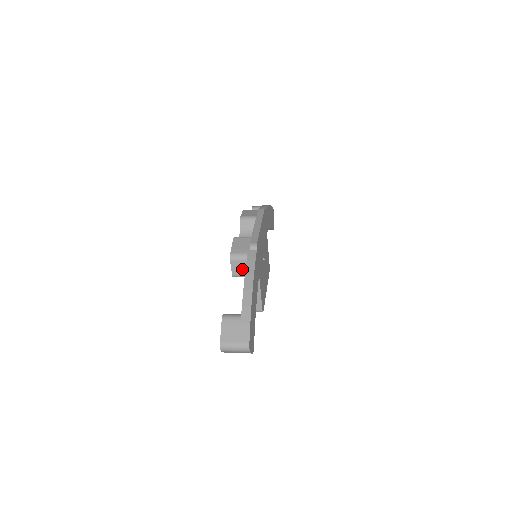
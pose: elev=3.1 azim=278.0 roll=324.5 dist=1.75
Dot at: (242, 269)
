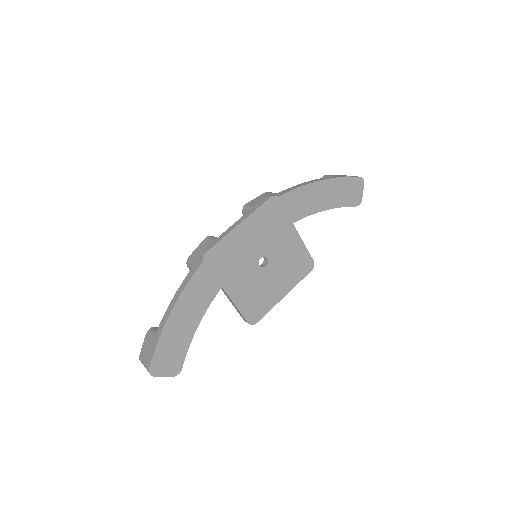
Dot at: occluded
